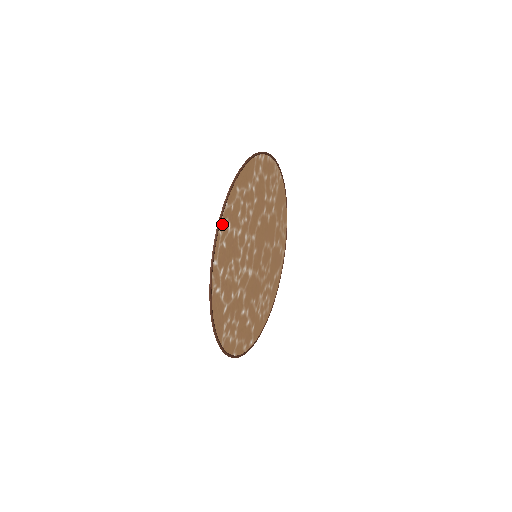
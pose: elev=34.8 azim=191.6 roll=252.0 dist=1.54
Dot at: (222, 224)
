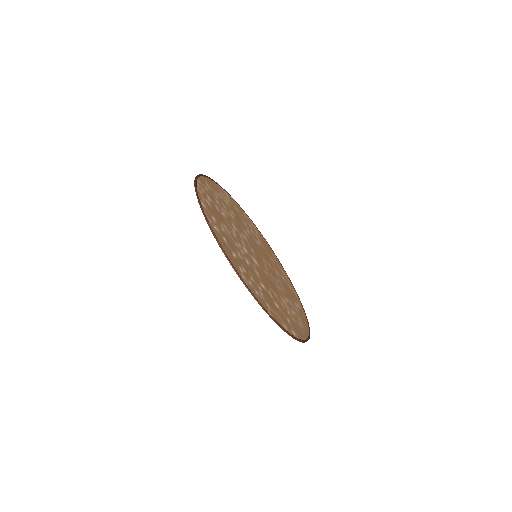
Dot at: (199, 188)
